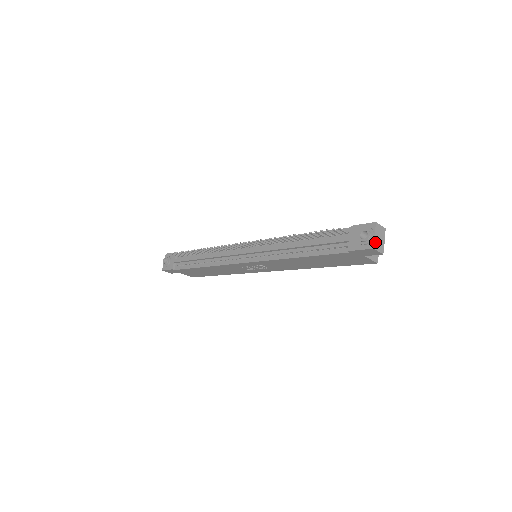
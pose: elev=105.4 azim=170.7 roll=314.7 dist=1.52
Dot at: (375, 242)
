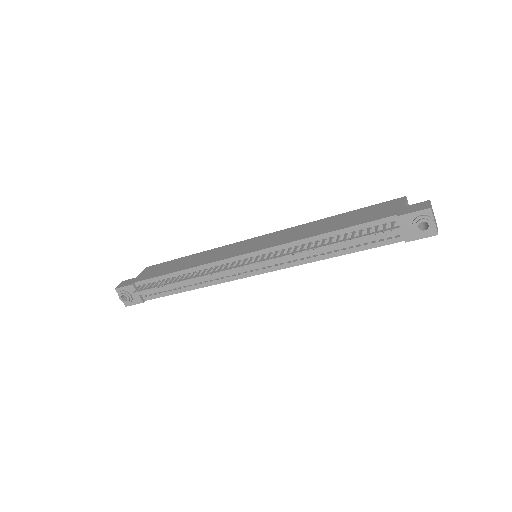
Dot at: (436, 227)
